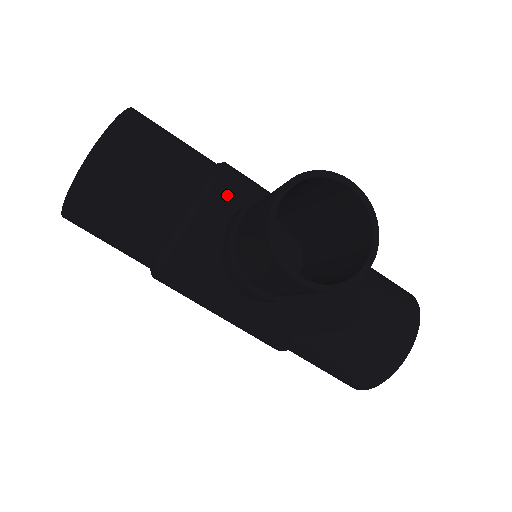
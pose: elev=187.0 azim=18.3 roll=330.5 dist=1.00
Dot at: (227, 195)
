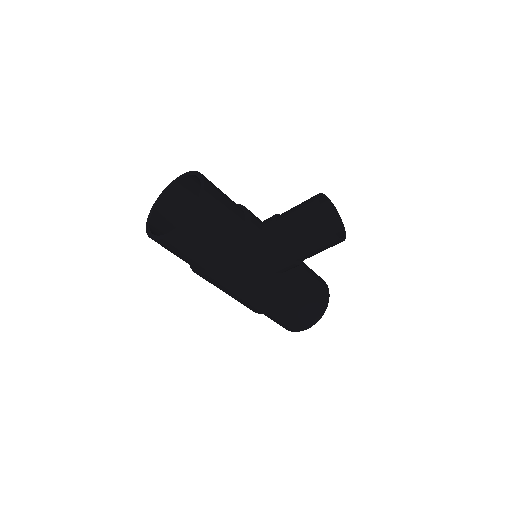
Dot at: (255, 217)
